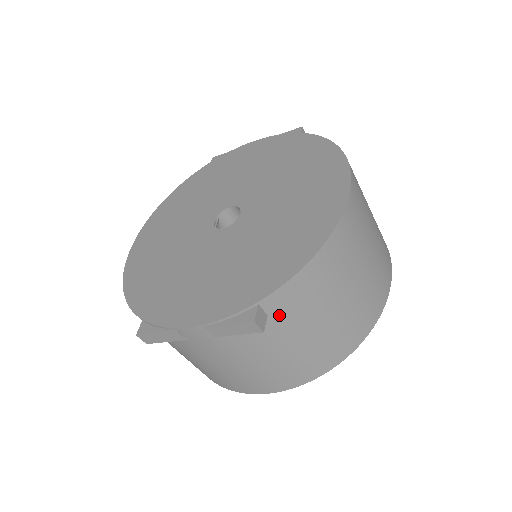
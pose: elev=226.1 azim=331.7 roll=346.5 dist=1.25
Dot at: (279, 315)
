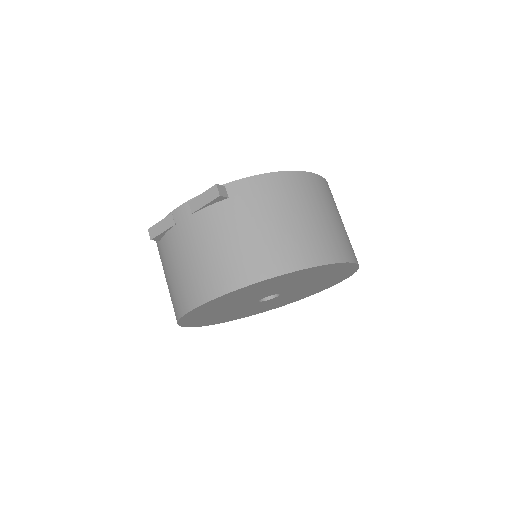
Dot at: (236, 201)
